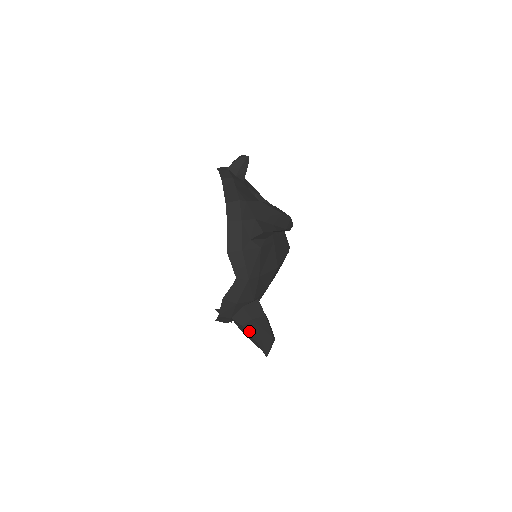
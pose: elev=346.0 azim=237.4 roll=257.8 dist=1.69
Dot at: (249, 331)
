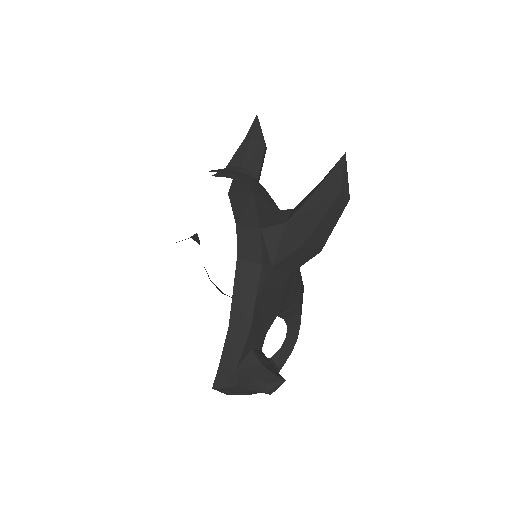
Dot at: (299, 206)
